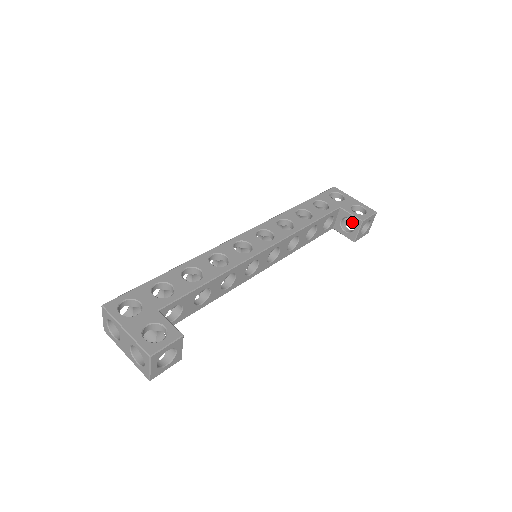
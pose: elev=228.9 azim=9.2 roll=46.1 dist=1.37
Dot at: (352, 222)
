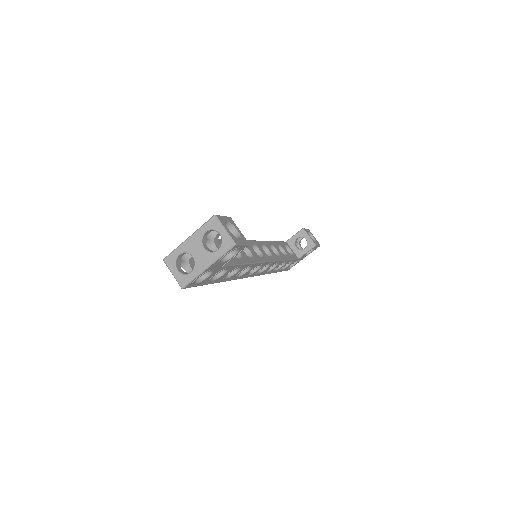
Dot at: occluded
